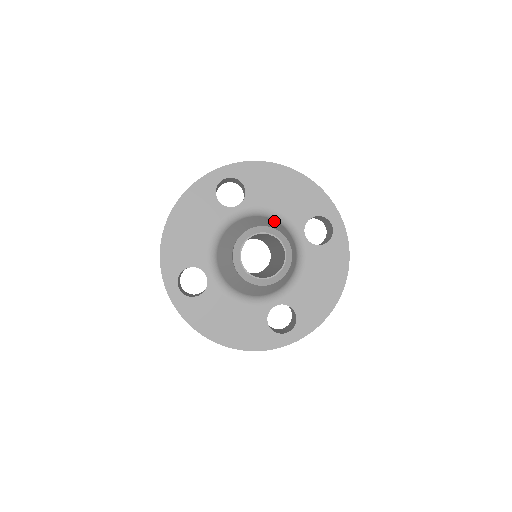
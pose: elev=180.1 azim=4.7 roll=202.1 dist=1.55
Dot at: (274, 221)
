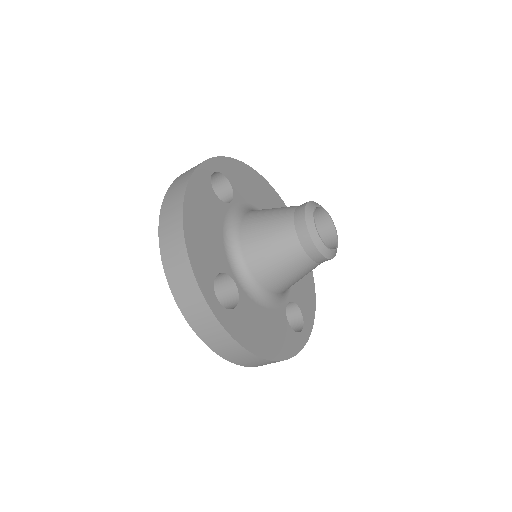
Dot at: occluded
